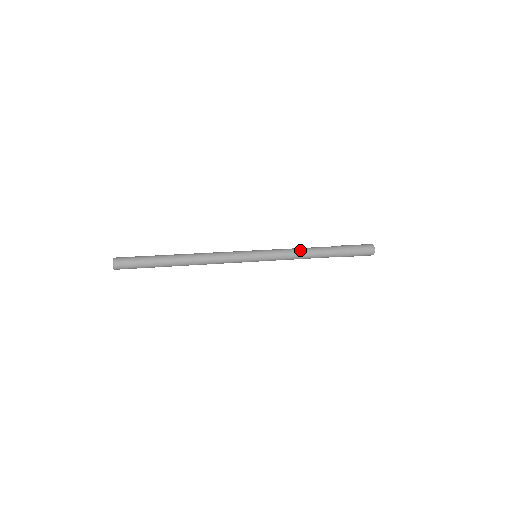
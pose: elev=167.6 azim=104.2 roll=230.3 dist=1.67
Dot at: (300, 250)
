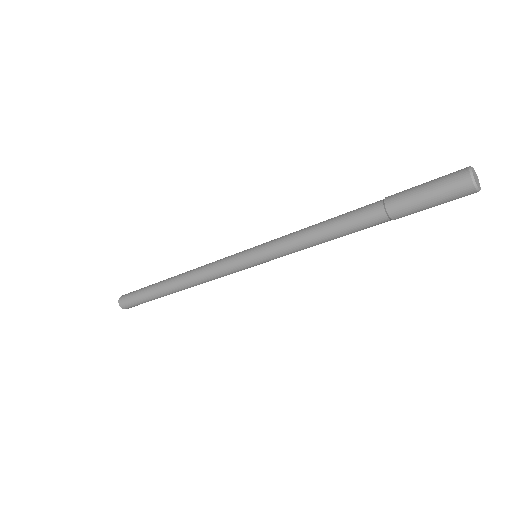
Dot at: (314, 225)
